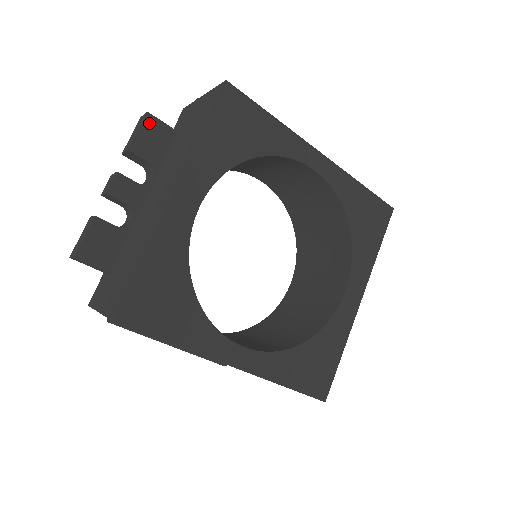
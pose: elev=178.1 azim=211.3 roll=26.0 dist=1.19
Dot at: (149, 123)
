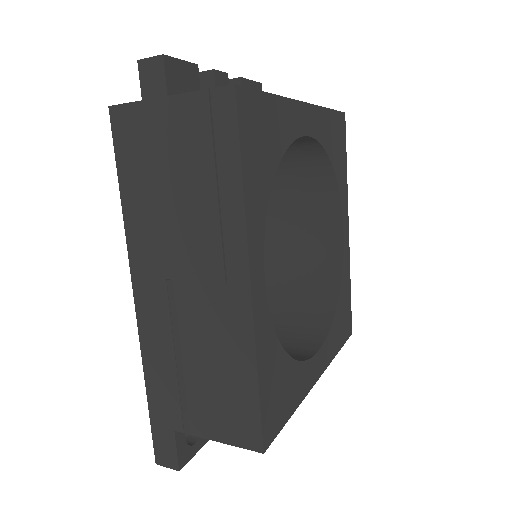
Dot at: (258, 88)
